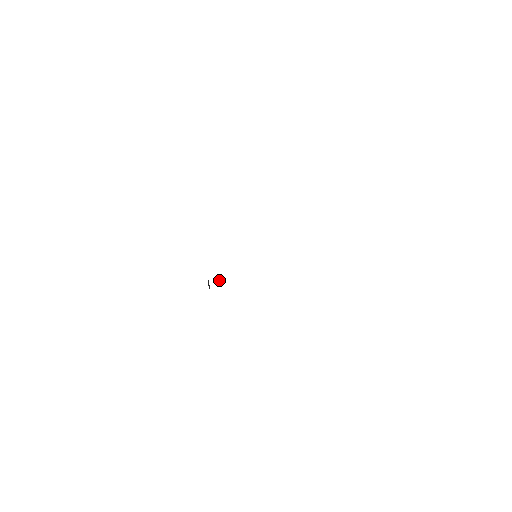
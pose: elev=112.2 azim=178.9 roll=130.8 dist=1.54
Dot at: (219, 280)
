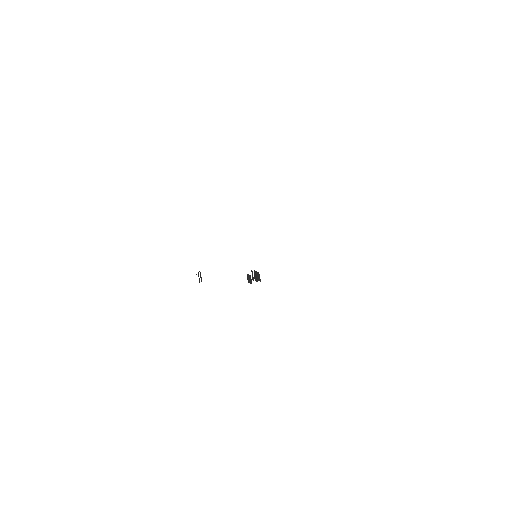
Dot at: (257, 274)
